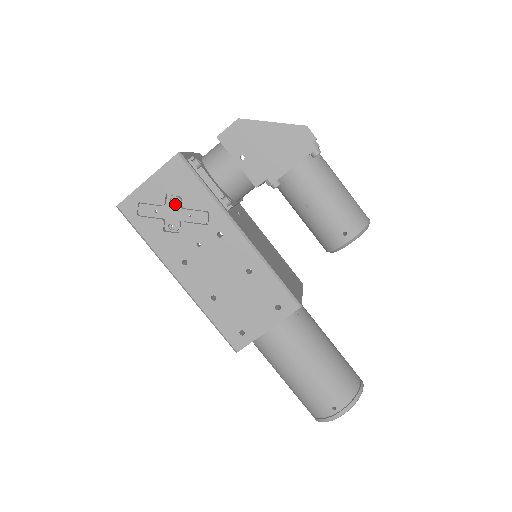
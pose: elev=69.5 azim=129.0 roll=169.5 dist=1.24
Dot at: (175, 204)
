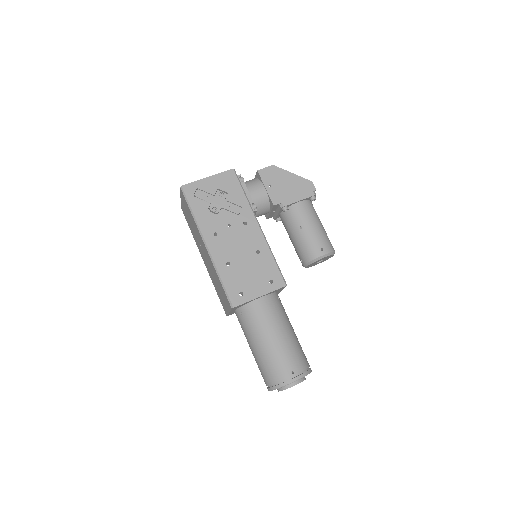
Dot at: (221, 196)
